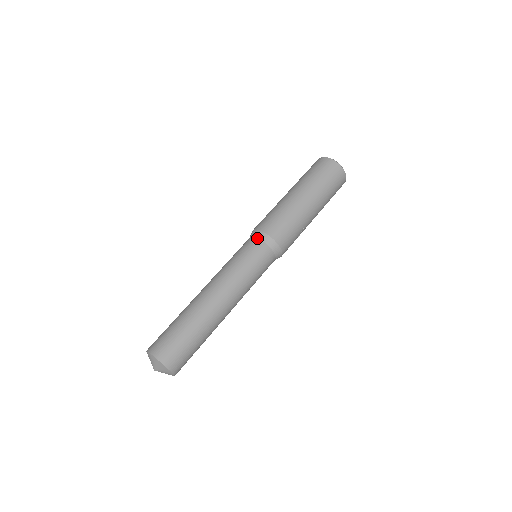
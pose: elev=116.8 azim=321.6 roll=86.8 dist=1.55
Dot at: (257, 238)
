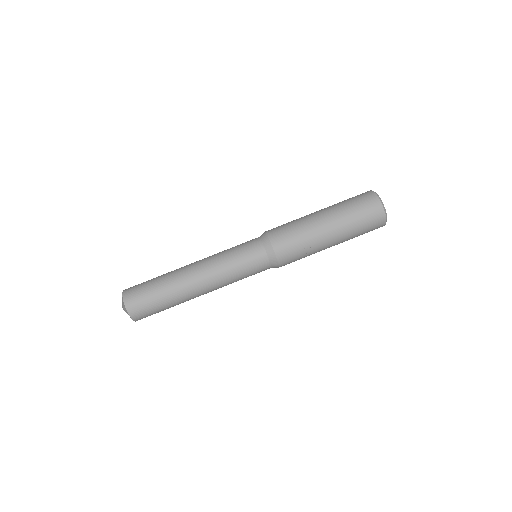
Dot at: (259, 237)
